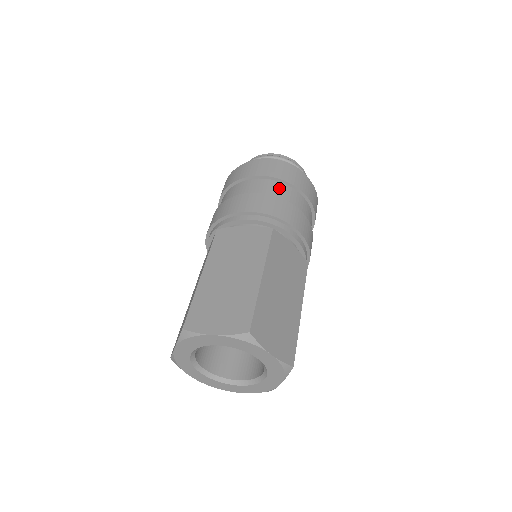
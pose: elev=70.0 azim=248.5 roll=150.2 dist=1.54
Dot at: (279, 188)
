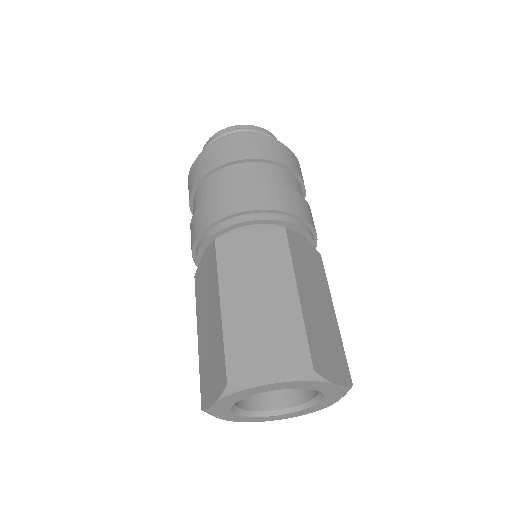
Dot at: (269, 171)
